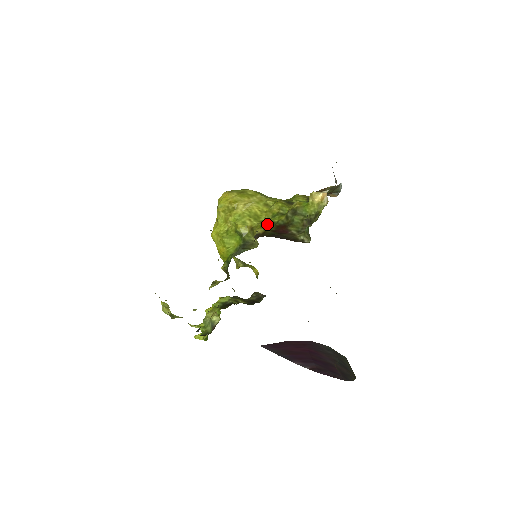
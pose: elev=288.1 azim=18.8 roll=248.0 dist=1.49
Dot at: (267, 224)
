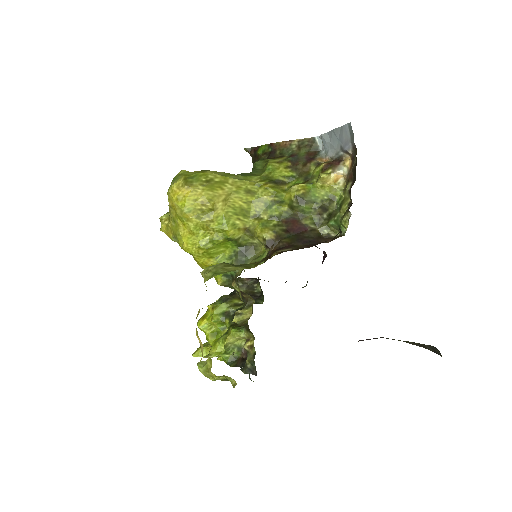
Dot at: (267, 220)
